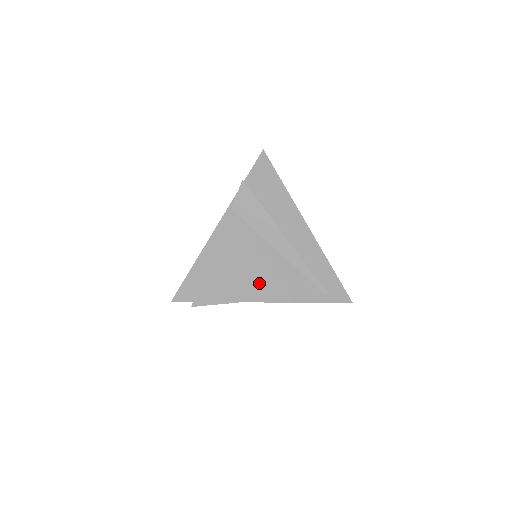
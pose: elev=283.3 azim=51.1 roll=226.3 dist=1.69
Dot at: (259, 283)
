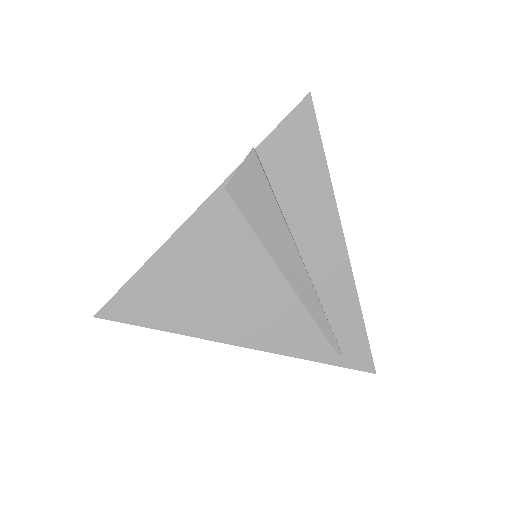
Dot at: (239, 316)
